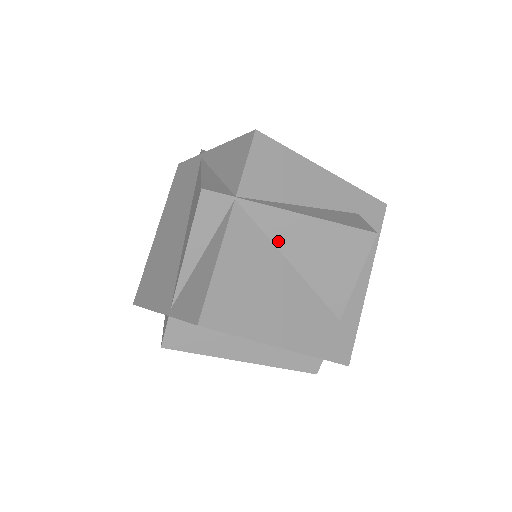
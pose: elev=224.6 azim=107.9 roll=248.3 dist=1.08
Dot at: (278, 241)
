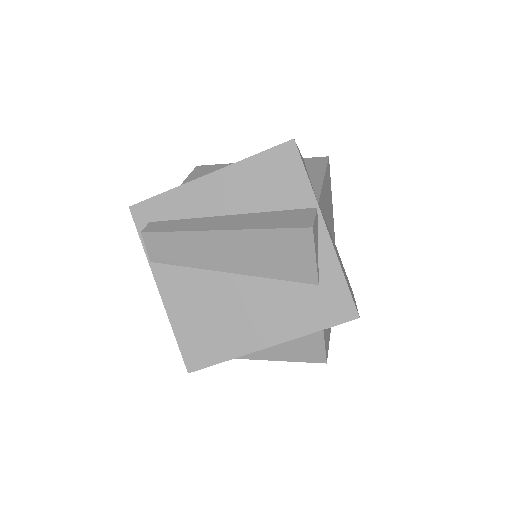
Dot at: occluded
